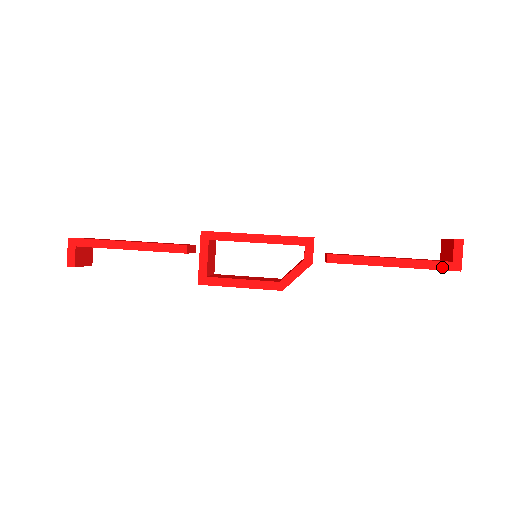
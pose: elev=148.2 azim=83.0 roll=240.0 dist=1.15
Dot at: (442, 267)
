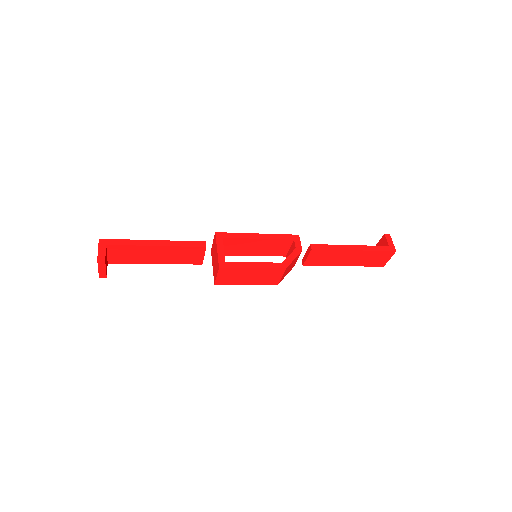
Dot at: (384, 249)
